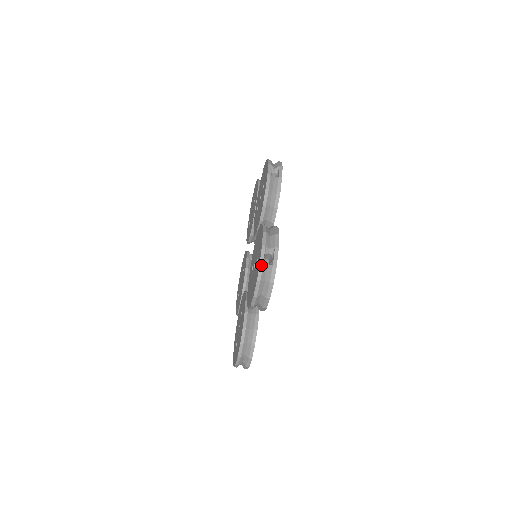
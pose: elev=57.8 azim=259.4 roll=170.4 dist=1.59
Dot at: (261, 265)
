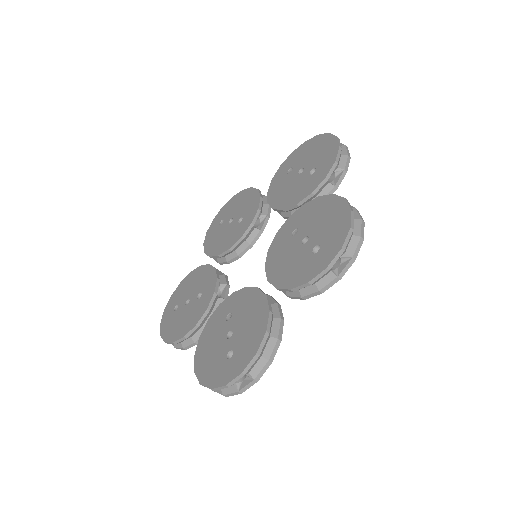
Dot at: (225, 387)
